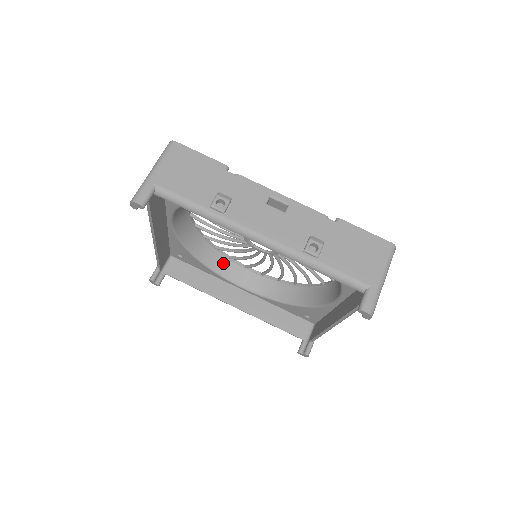
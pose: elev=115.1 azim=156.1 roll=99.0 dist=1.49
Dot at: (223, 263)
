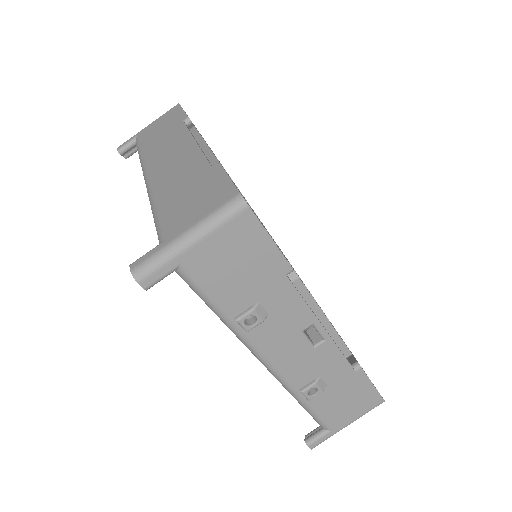
Dot at: occluded
